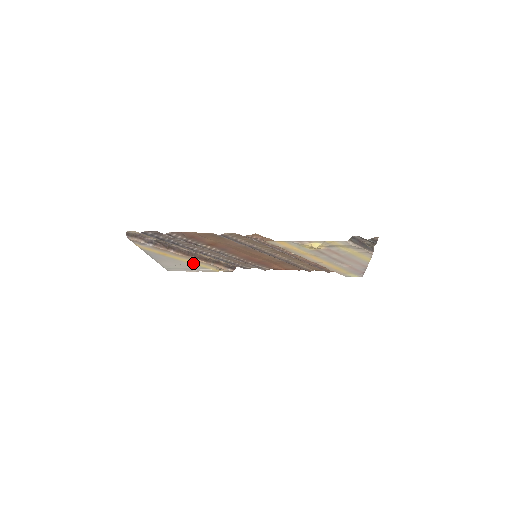
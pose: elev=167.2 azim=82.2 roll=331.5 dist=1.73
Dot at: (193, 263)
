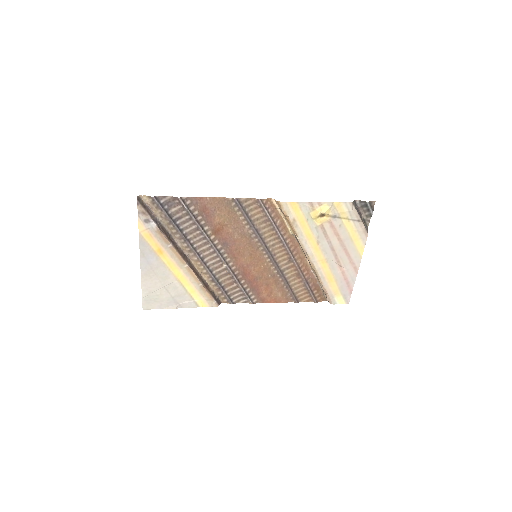
Dot at: (182, 281)
